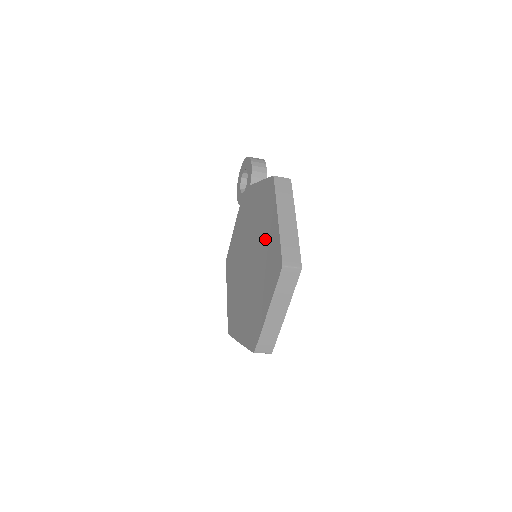
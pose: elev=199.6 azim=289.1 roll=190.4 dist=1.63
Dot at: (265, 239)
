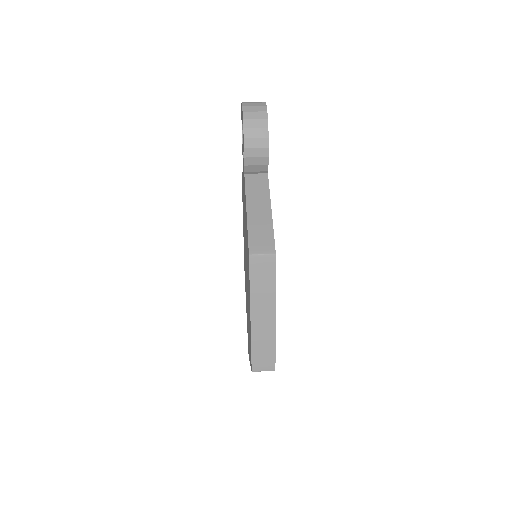
Dot at: (248, 297)
